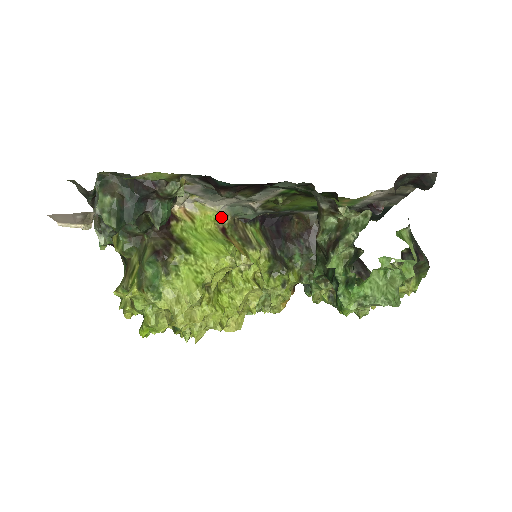
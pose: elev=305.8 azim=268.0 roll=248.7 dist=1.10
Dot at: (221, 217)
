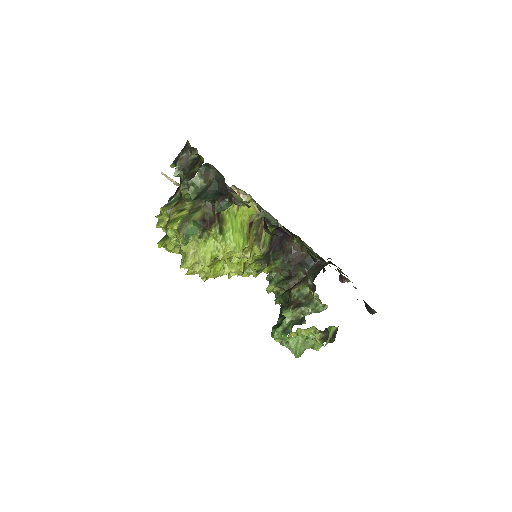
Dot at: (256, 215)
